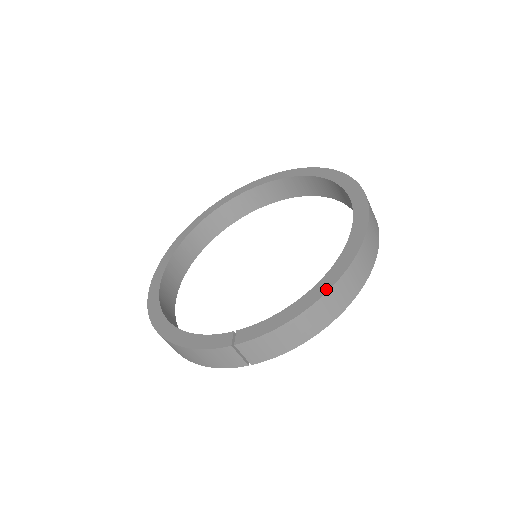
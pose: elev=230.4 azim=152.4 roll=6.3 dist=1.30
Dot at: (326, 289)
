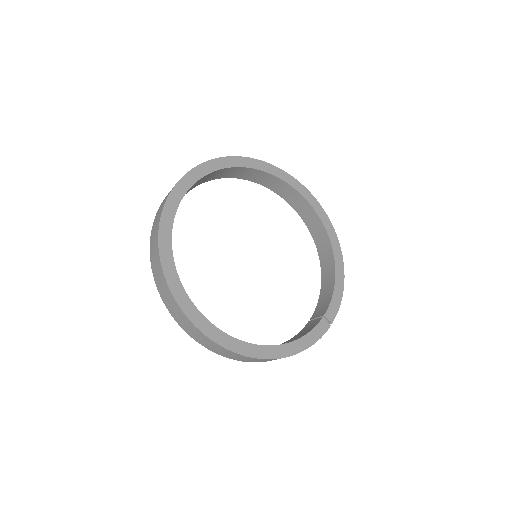
Dot at: (342, 262)
